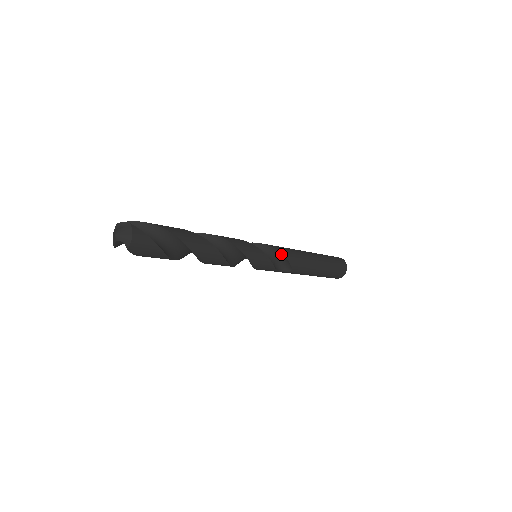
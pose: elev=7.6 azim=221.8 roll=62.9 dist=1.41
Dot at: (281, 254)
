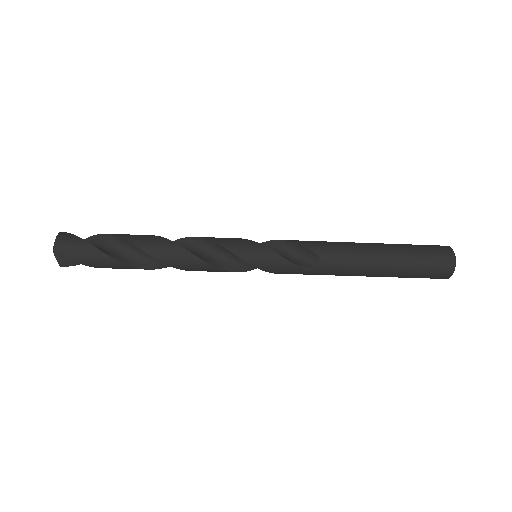
Dot at: (290, 243)
